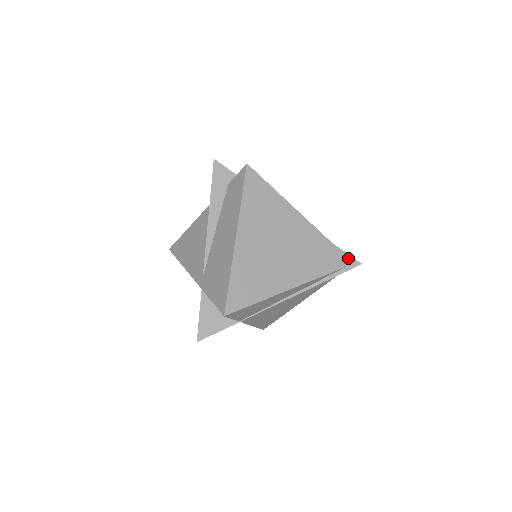
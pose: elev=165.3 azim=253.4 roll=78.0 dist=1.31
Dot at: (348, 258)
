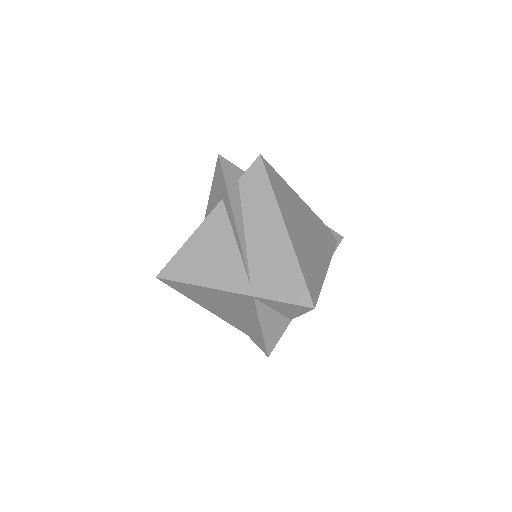
Dot at: (335, 234)
